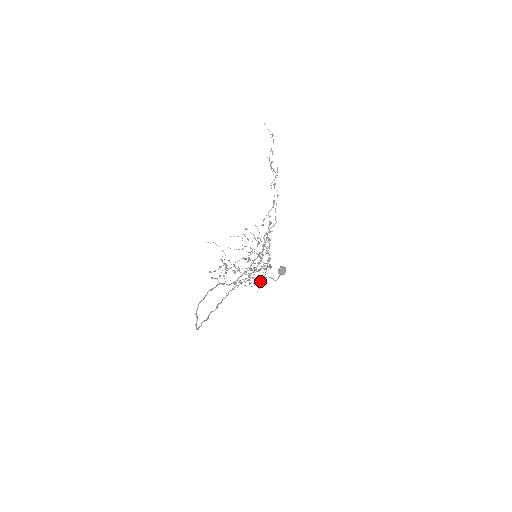
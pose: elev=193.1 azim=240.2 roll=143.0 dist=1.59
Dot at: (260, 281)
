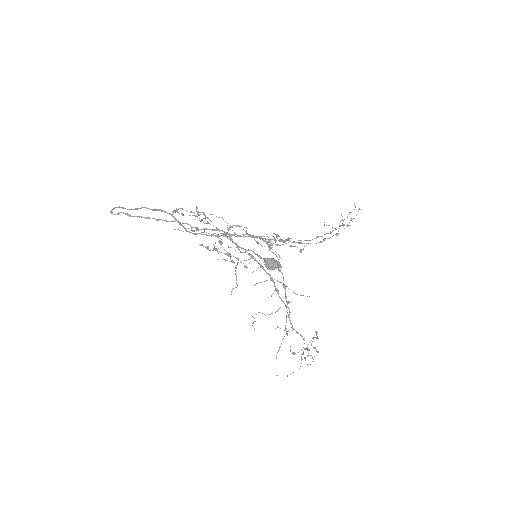
Dot at: (234, 262)
